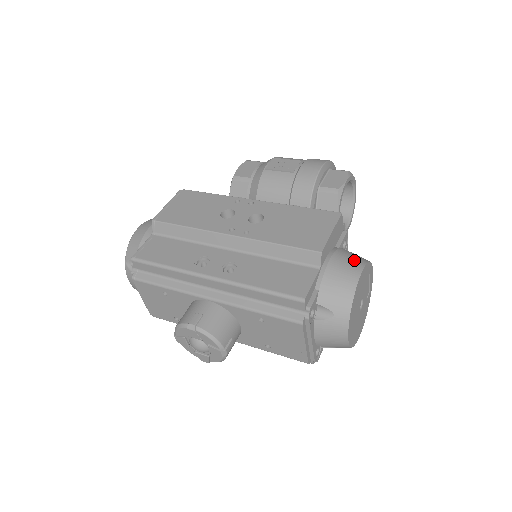
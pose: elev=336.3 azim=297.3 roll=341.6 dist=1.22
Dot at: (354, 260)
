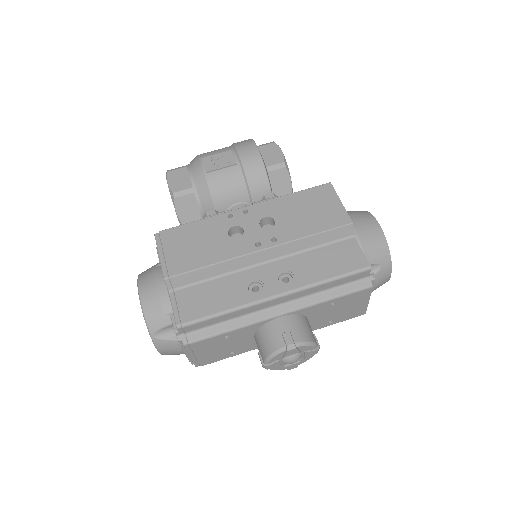
Dot at: (364, 216)
